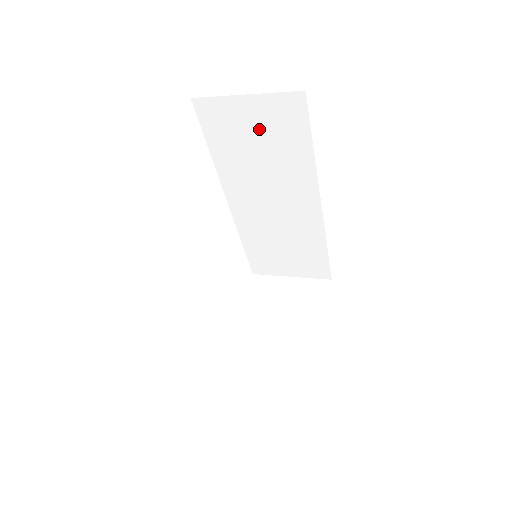
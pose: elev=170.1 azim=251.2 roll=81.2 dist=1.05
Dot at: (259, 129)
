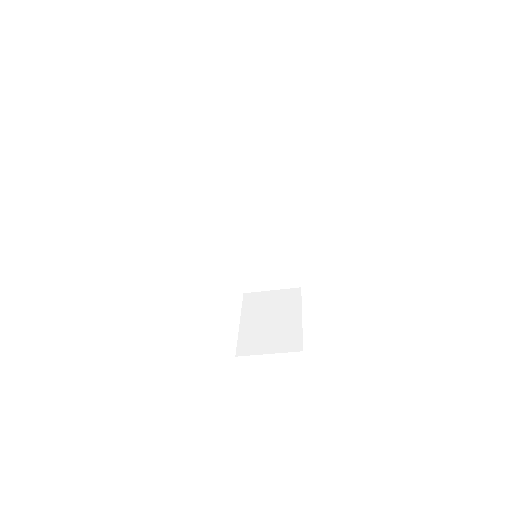
Dot at: (251, 177)
